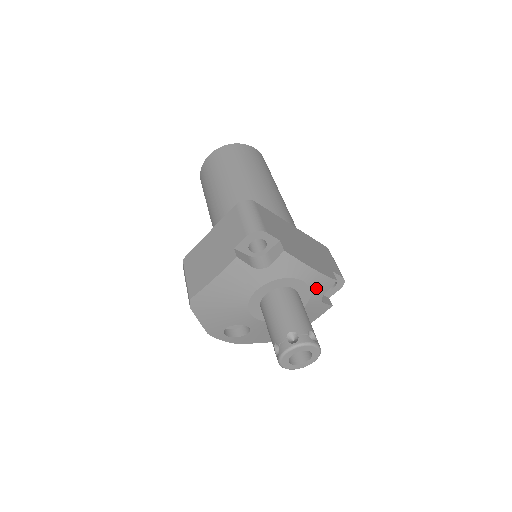
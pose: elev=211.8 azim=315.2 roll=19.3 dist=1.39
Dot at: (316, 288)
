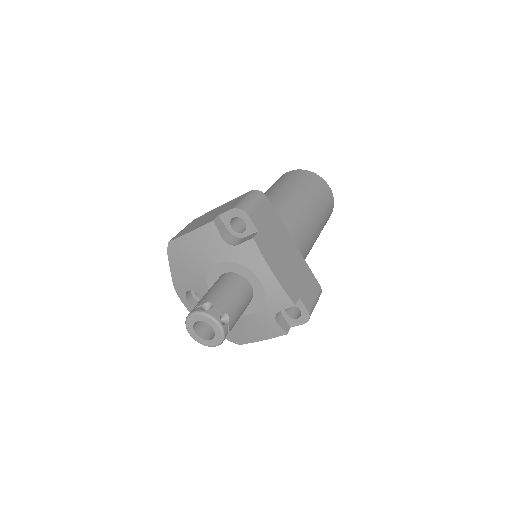
Dot at: (271, 298)
